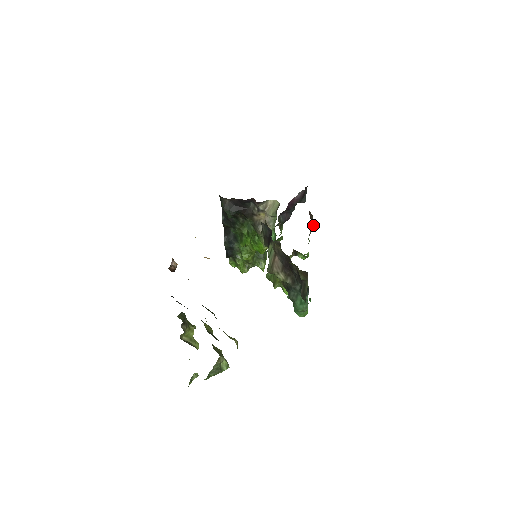
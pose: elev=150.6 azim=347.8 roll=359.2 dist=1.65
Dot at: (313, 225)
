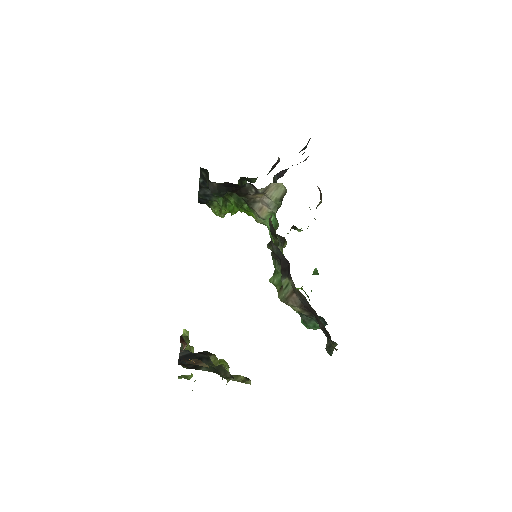
Dot at: (320, 202)
